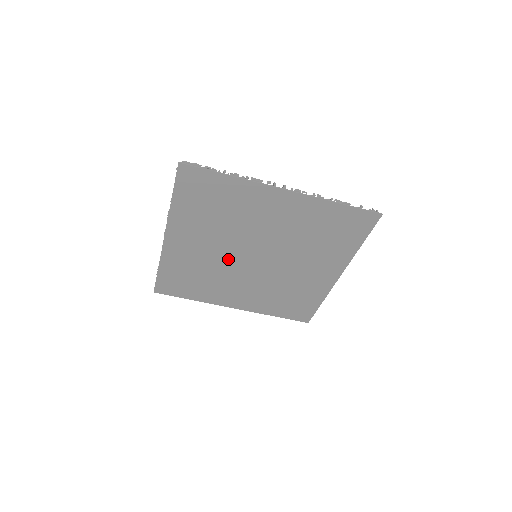
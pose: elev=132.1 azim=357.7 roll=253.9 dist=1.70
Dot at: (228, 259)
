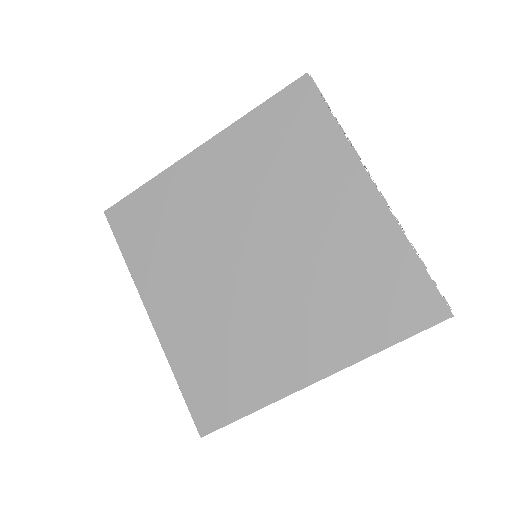
Dot at: (225, 232)
